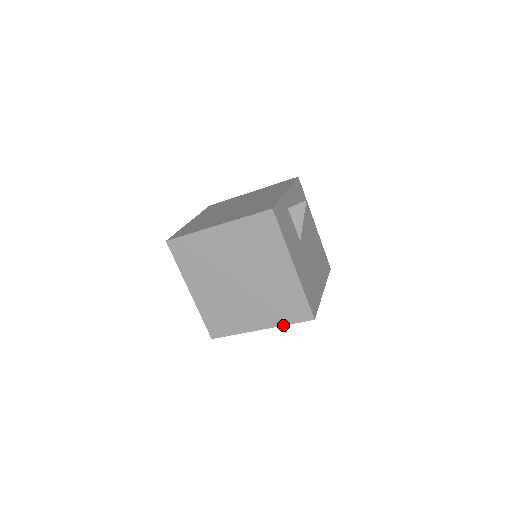
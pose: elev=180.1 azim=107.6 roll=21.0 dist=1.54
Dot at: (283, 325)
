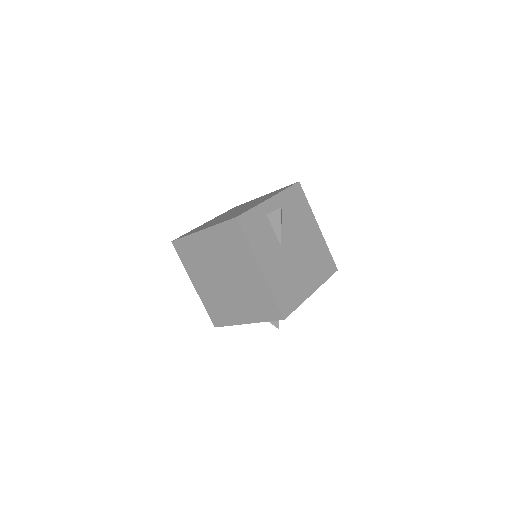
Dot at: occluded
